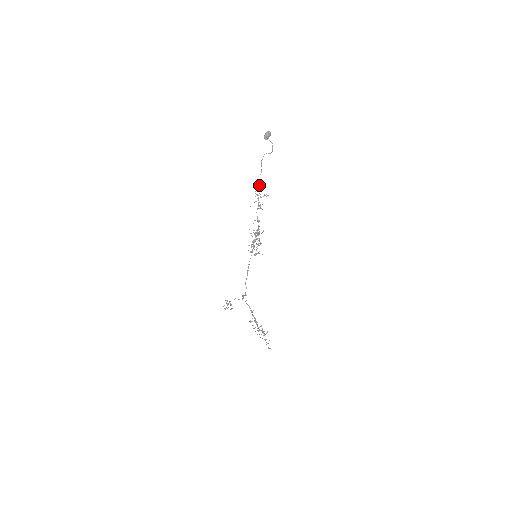
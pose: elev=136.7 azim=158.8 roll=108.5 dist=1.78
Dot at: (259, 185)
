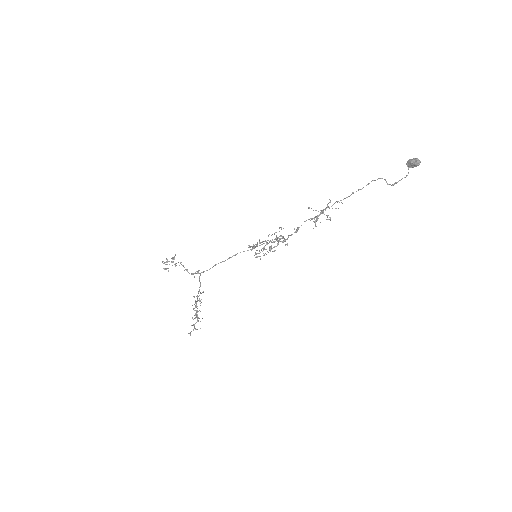
Dot at: occluded
